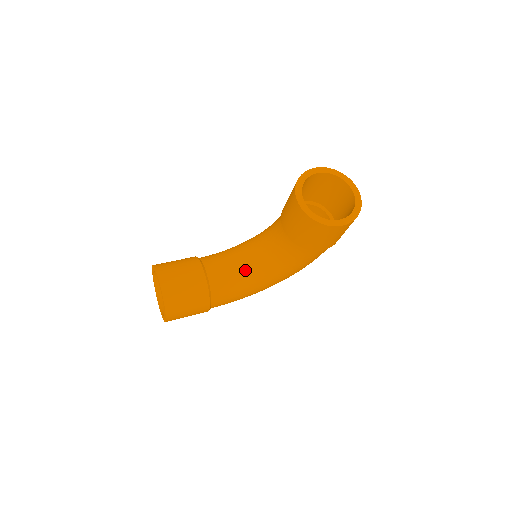
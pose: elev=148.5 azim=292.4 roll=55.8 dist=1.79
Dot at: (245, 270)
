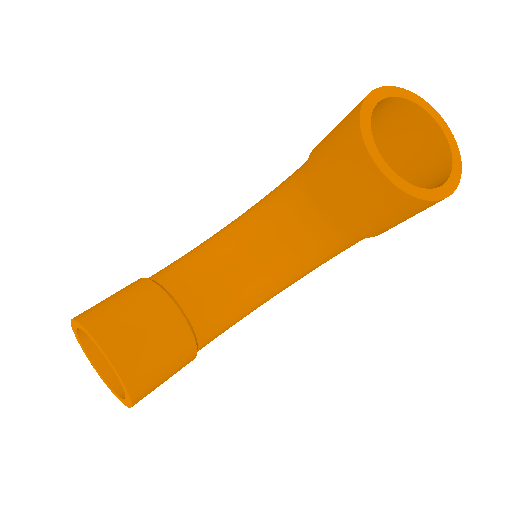
Dot at: (244, 284)
